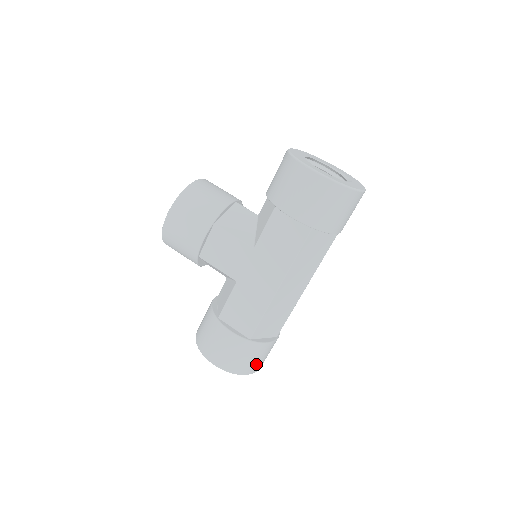
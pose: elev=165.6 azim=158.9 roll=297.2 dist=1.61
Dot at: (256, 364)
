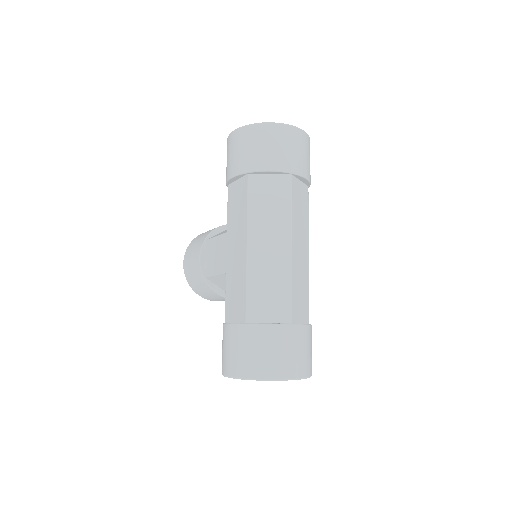
Dot at: (272, 361)
